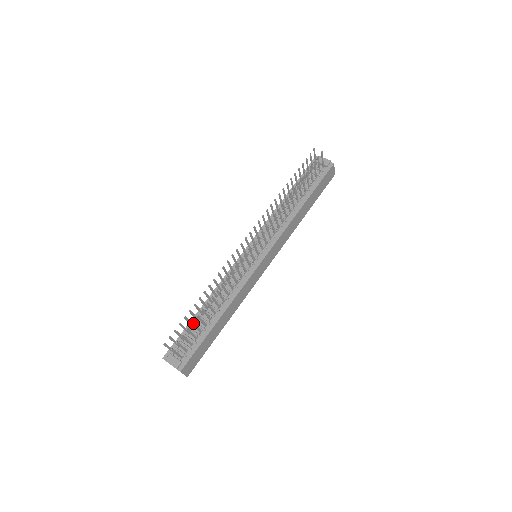
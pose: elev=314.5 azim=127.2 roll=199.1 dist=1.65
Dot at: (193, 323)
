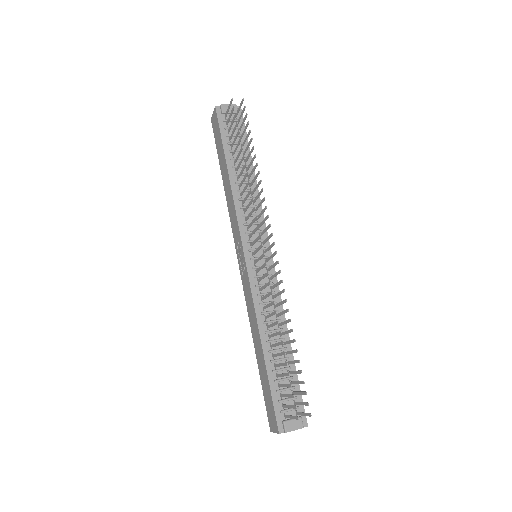
Dot at: (300, 372)
